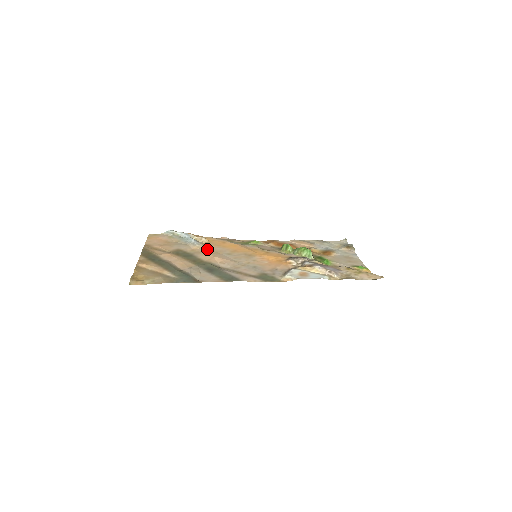
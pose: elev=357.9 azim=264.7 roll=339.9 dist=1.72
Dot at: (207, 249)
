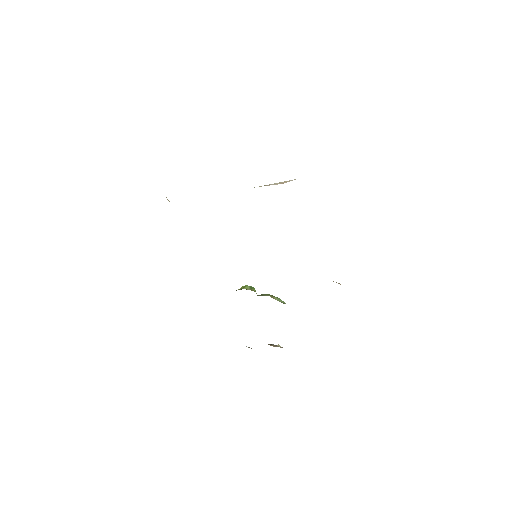
Dot at: occluded
